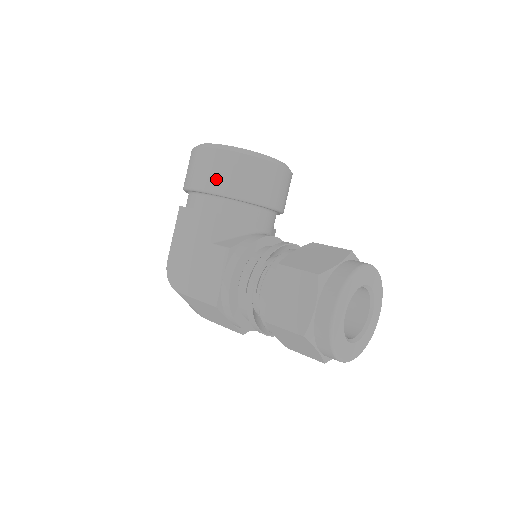
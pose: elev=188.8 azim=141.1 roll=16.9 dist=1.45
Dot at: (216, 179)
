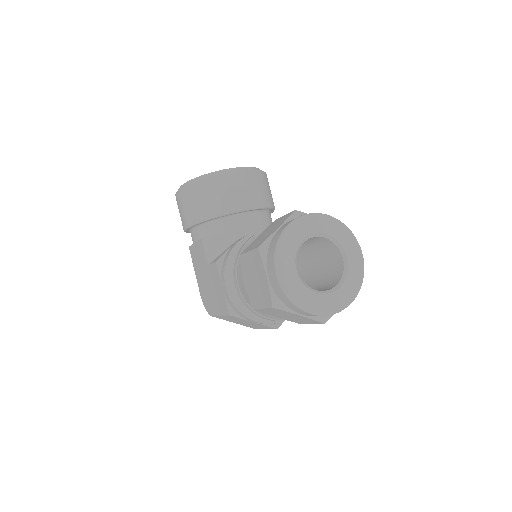
Dot at: (190, 212)
